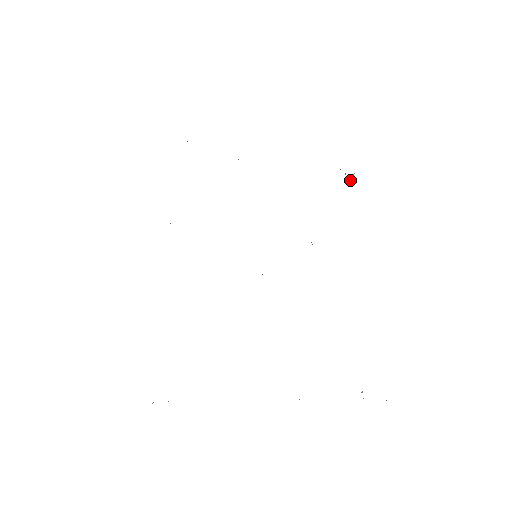
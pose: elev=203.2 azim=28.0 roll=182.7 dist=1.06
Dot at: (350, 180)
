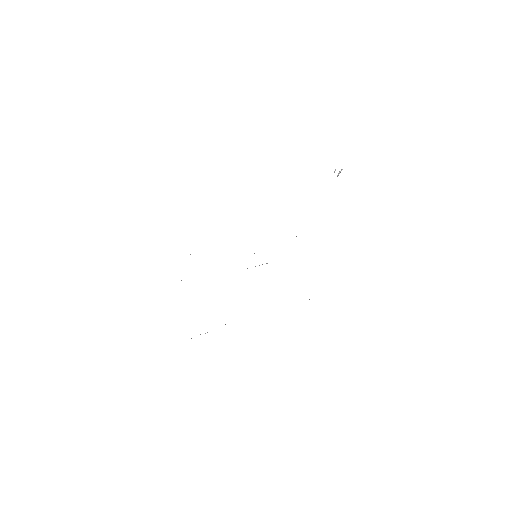
Dot at: (337, 176)
